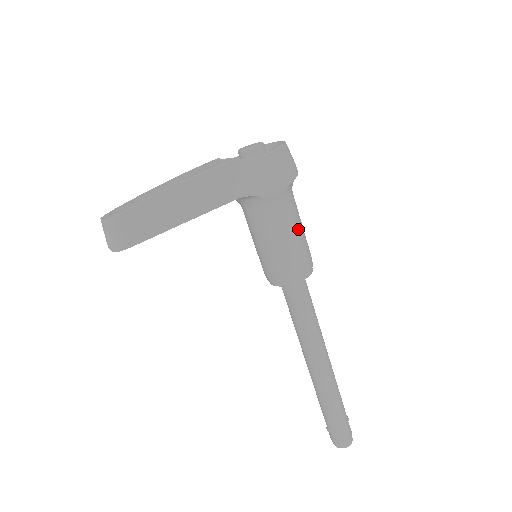
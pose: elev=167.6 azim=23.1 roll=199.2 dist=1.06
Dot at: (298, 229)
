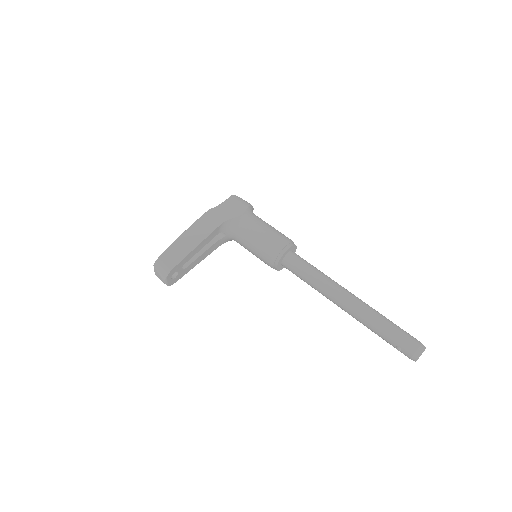
Dot at: (268, 226)
